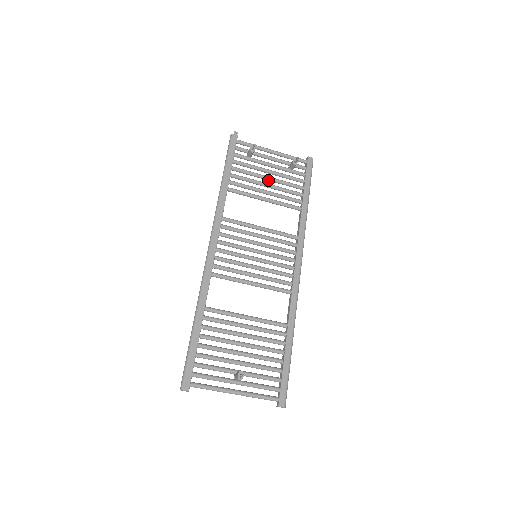
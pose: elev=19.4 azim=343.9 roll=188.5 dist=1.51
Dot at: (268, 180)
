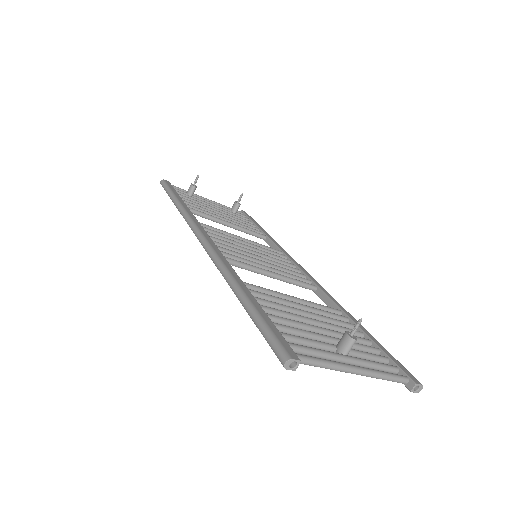
Dot at: occluded
